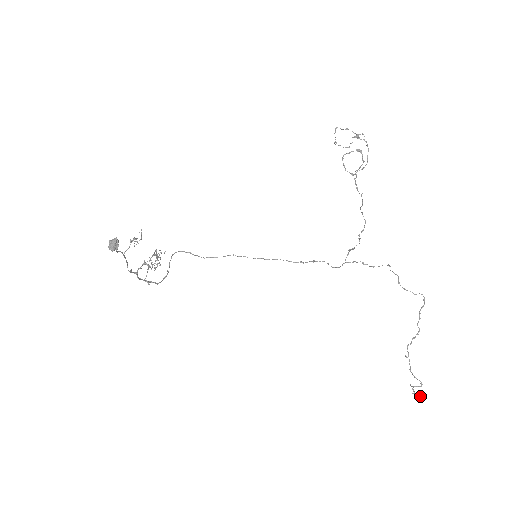
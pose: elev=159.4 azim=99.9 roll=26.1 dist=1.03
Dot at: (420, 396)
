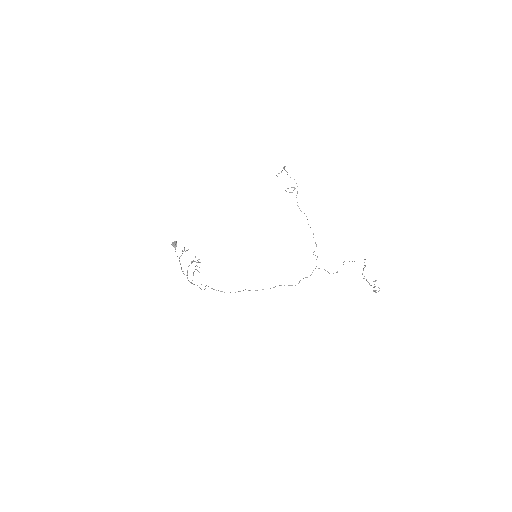
Dot at: (375, 281)
